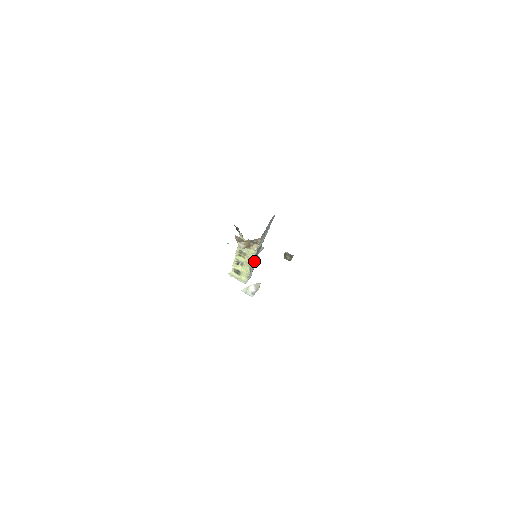
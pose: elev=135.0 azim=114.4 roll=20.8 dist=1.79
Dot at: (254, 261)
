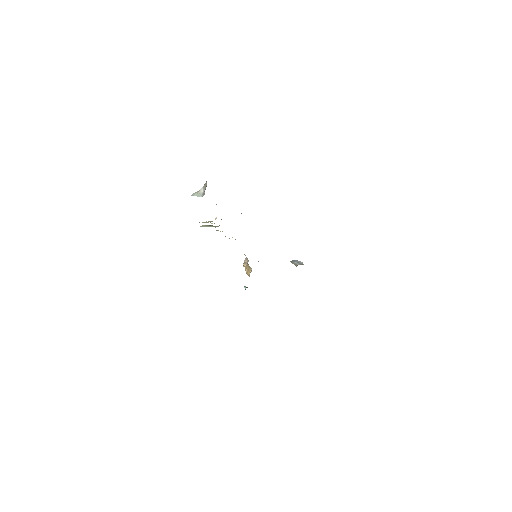
Dot at: occluded
